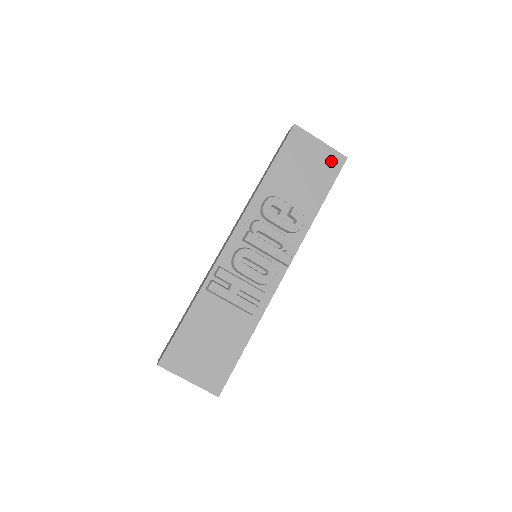
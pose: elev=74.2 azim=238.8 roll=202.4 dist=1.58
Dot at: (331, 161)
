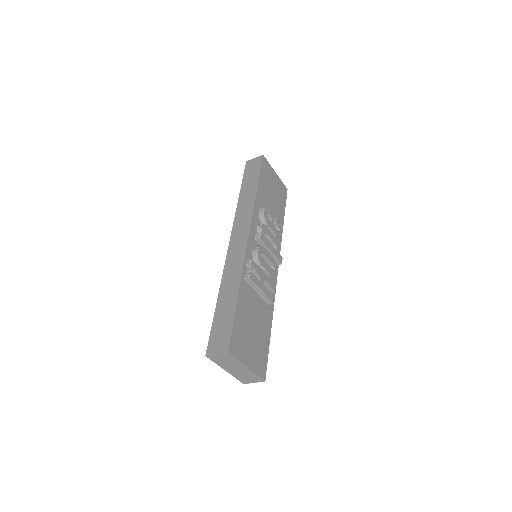
Dot at: (282, 189)
